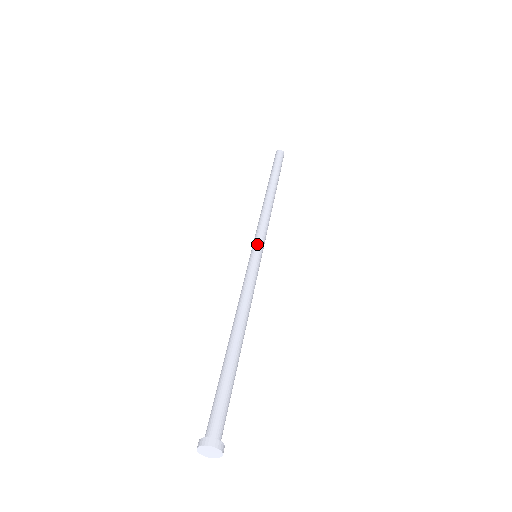
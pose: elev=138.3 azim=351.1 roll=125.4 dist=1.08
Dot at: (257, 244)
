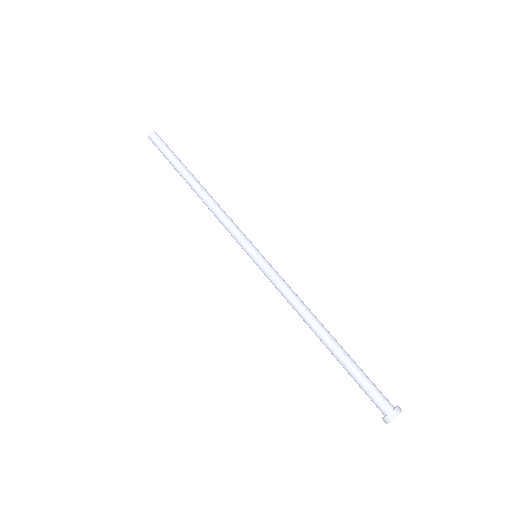
Dot at: (246, 249)
